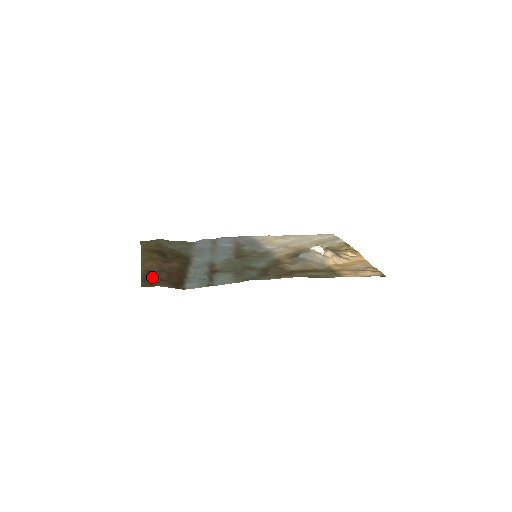
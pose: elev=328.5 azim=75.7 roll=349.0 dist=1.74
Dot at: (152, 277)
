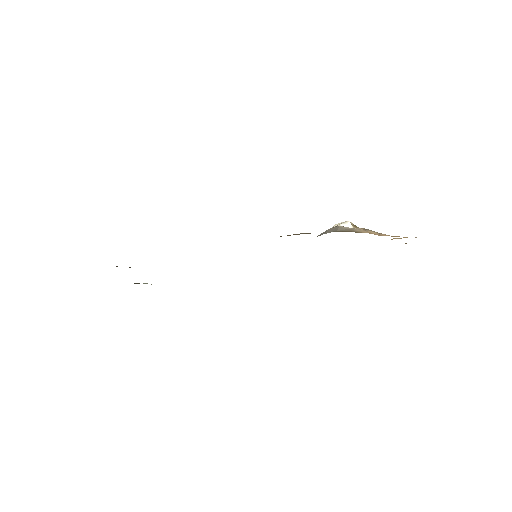
Dot at: occluded
